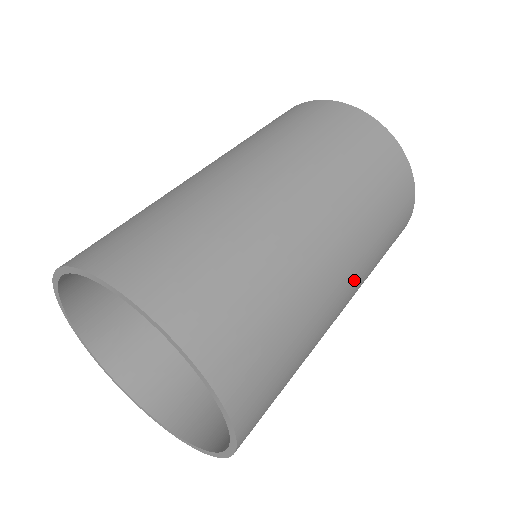
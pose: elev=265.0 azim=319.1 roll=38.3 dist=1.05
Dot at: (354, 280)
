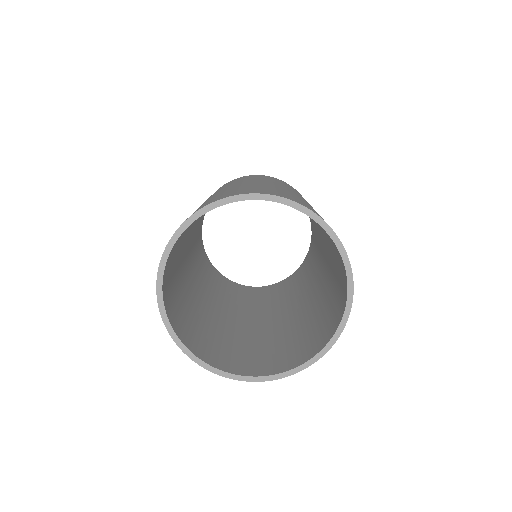
Dot at: occluded
